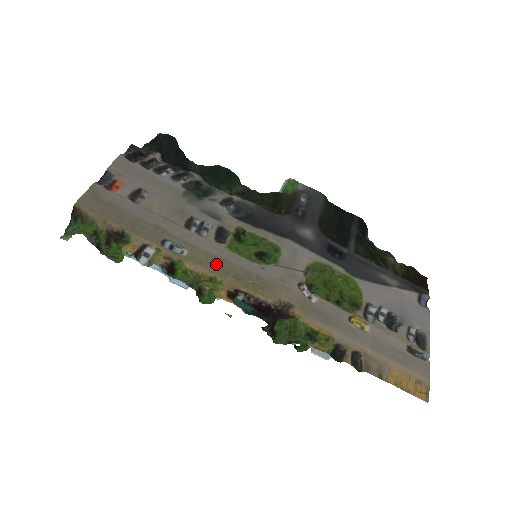
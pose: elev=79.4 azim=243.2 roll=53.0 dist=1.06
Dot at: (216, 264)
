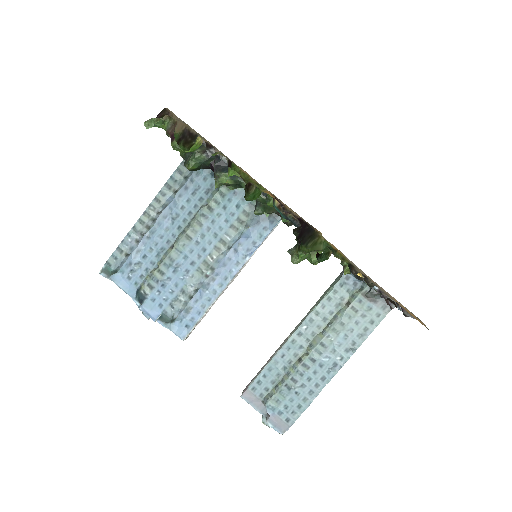
Dot at: occluded
